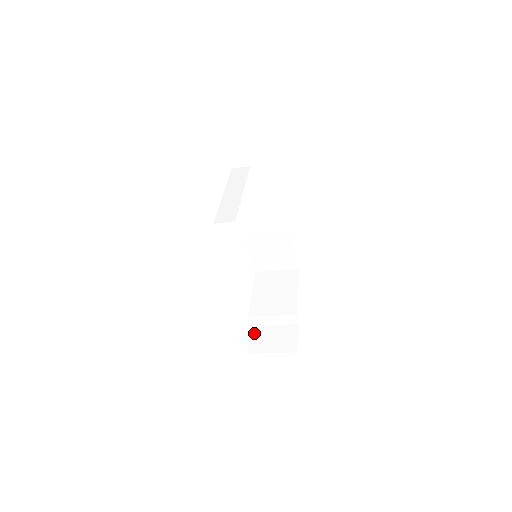
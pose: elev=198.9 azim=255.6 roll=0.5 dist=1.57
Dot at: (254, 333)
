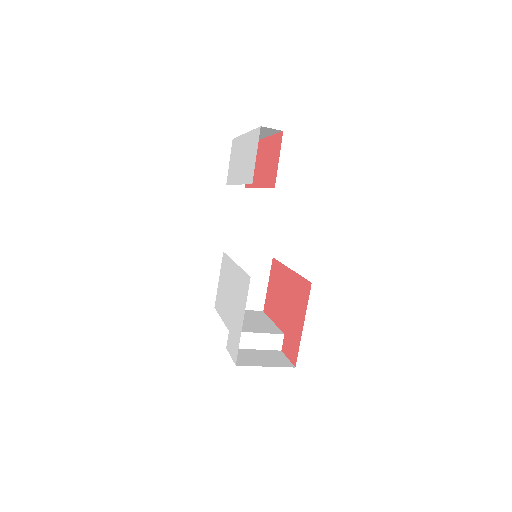
Dot at: occluded
